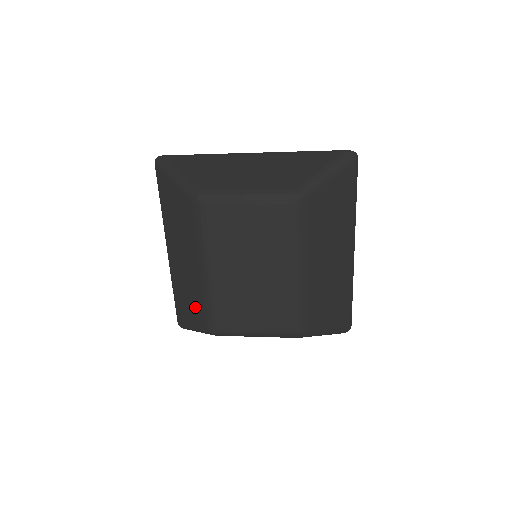
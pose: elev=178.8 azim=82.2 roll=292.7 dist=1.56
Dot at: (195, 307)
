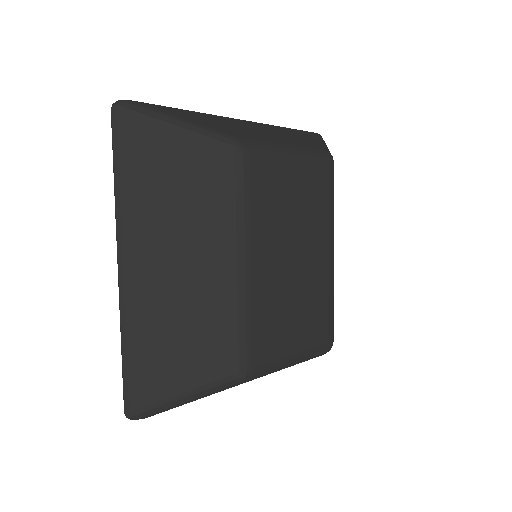
Dot at: (202, 346)
